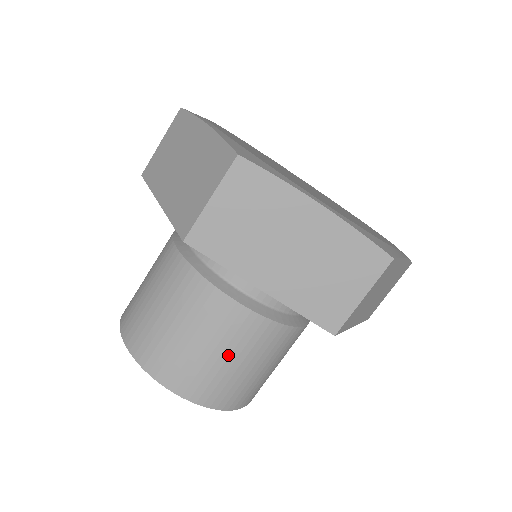
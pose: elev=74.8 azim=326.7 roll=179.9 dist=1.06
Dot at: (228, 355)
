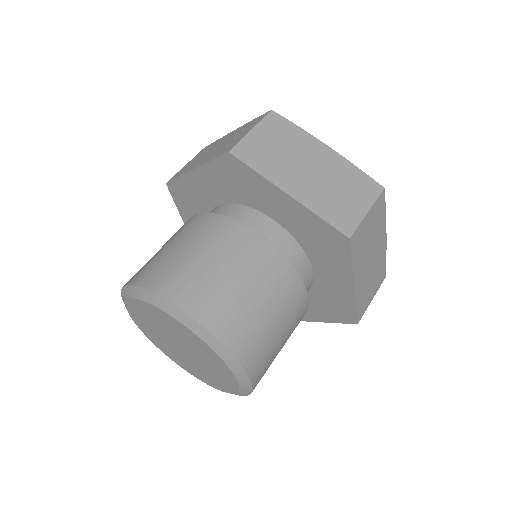
Dot at: (177, 244)
